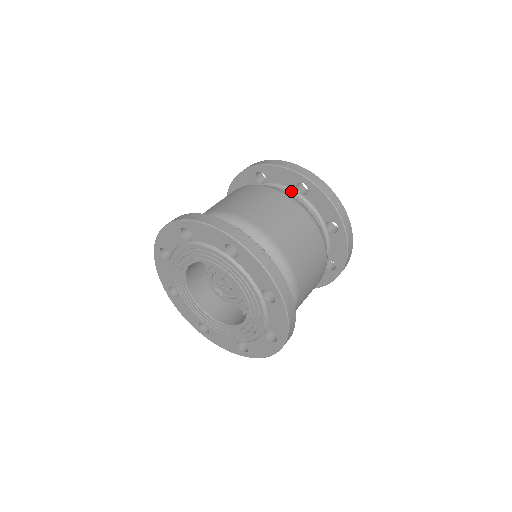
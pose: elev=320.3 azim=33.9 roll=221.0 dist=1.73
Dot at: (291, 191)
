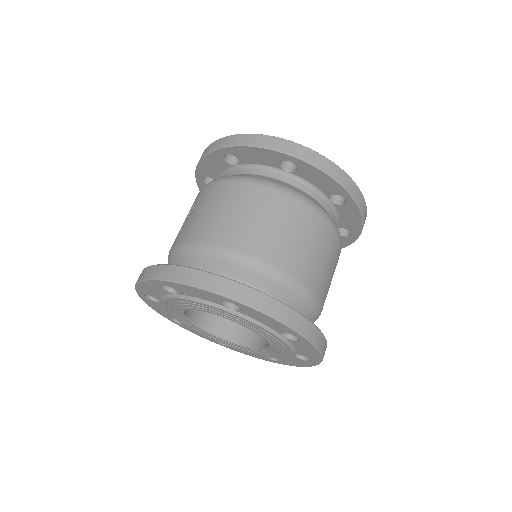
Dot at: (275, 171)
